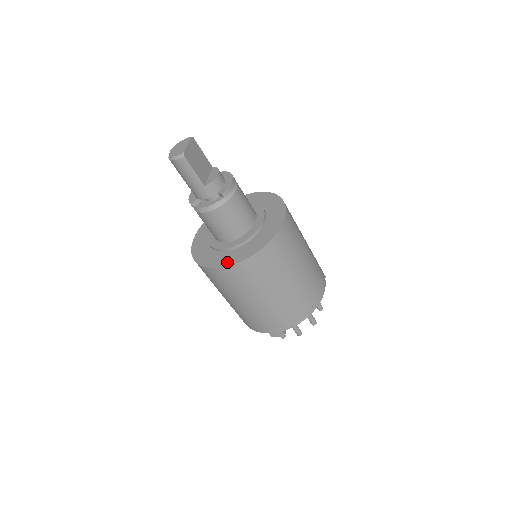
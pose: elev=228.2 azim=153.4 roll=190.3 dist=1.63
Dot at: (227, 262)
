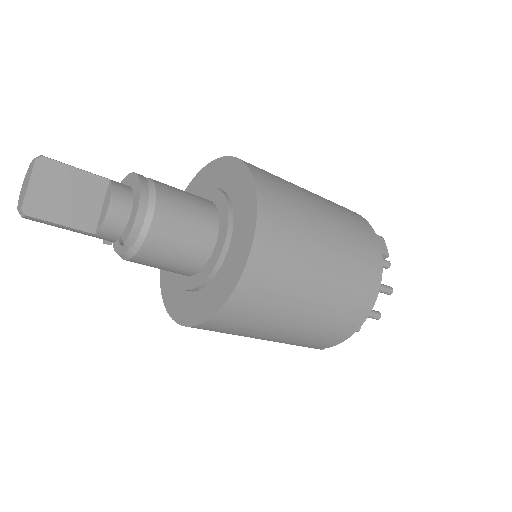
Dot at: (183, 316)
